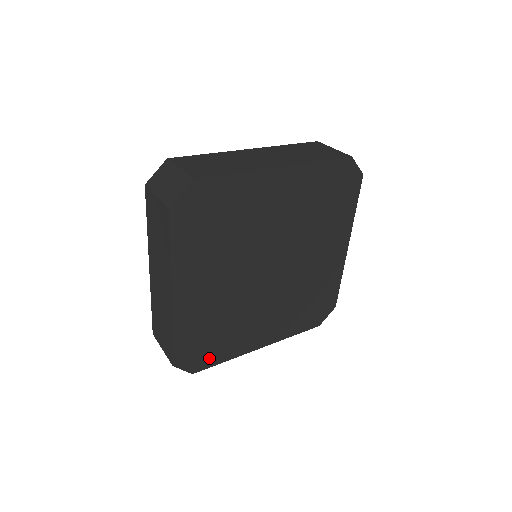
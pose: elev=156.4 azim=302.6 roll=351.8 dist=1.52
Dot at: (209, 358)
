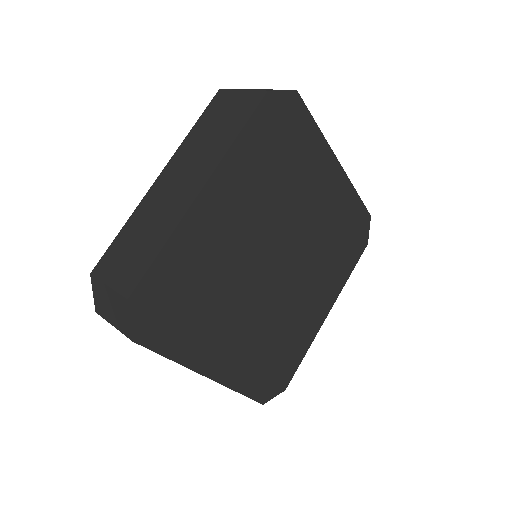
Dot at: (289, 368)
